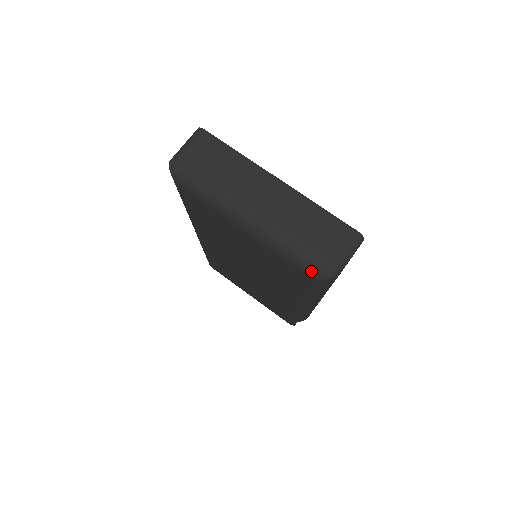
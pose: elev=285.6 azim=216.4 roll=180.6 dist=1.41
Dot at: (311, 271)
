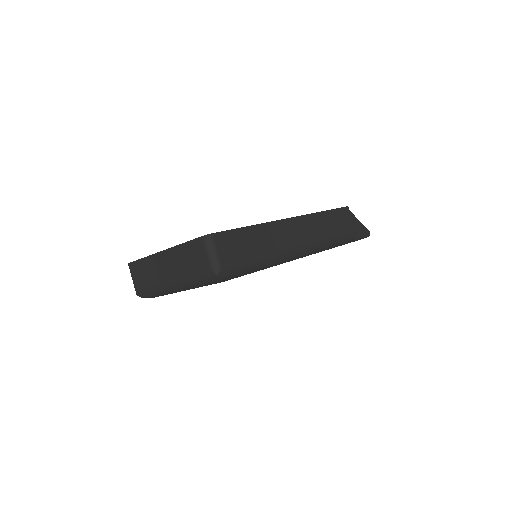
Dot at: (212, 282)
